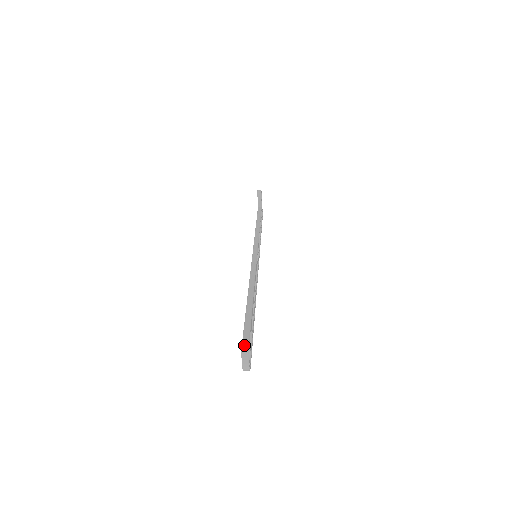
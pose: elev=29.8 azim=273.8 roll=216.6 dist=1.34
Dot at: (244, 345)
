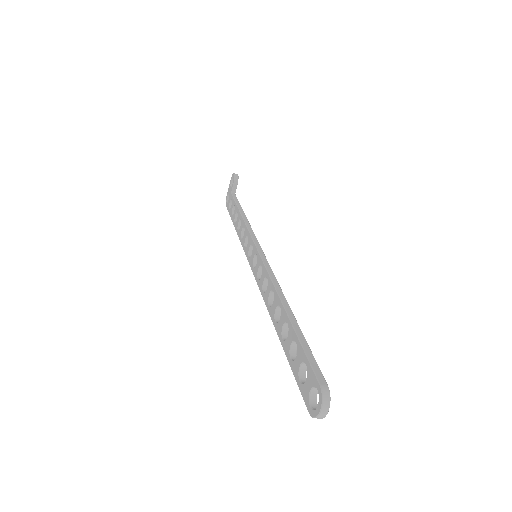
Dot at: (324, 387)
